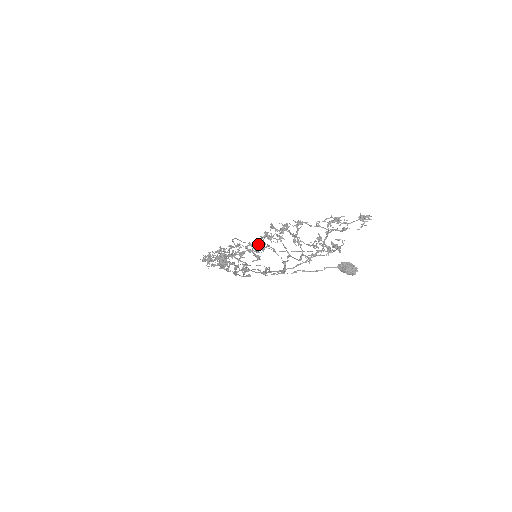
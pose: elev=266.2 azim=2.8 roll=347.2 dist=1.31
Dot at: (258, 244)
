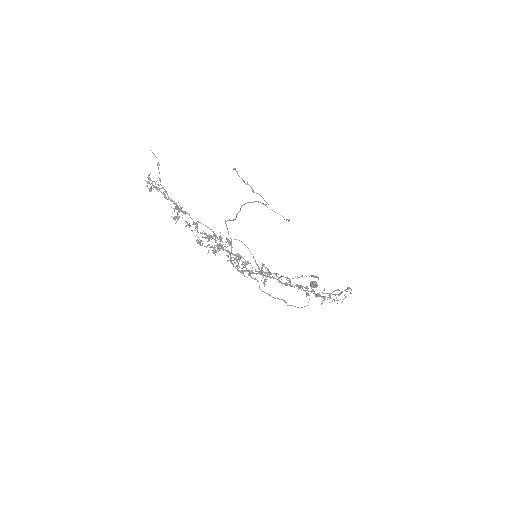
Dot at: occluded
